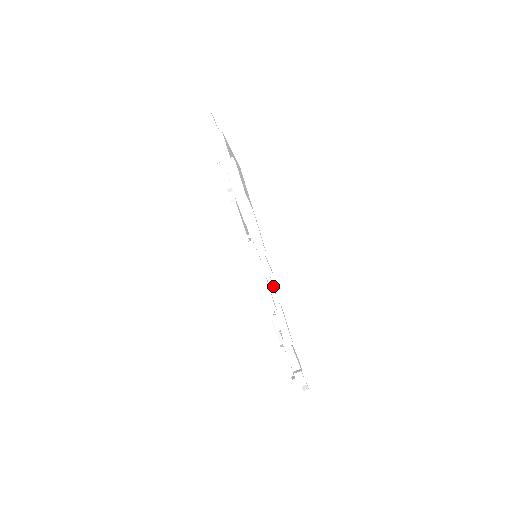
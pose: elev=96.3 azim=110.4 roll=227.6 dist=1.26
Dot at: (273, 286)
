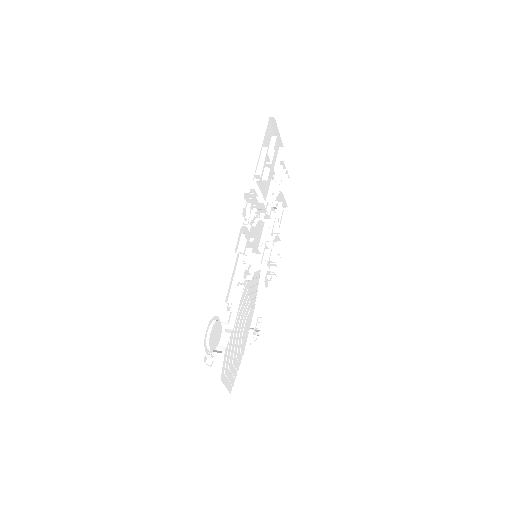
Dot at: (250, 254)
